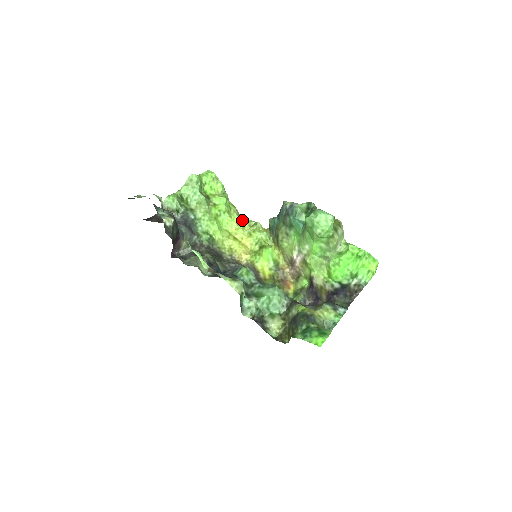
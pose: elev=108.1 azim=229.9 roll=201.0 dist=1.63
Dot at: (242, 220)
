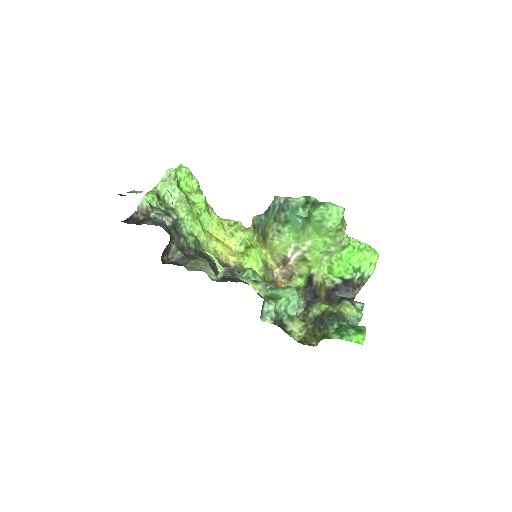
Dot at: (221, 219)
